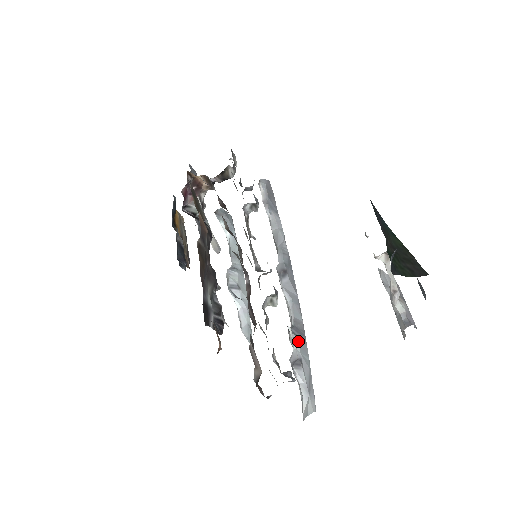
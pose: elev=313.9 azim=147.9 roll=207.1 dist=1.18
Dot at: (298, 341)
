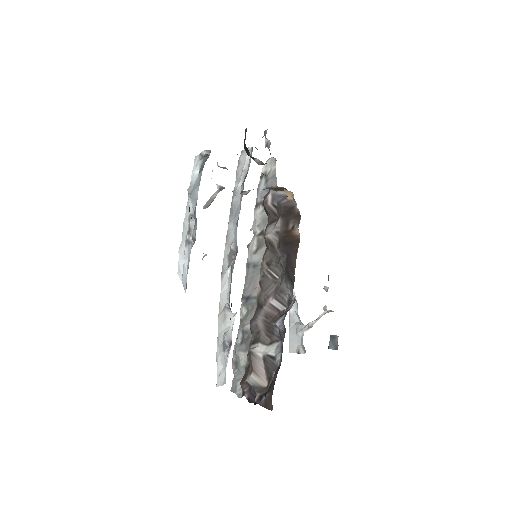
Dot at: (233, 323)
